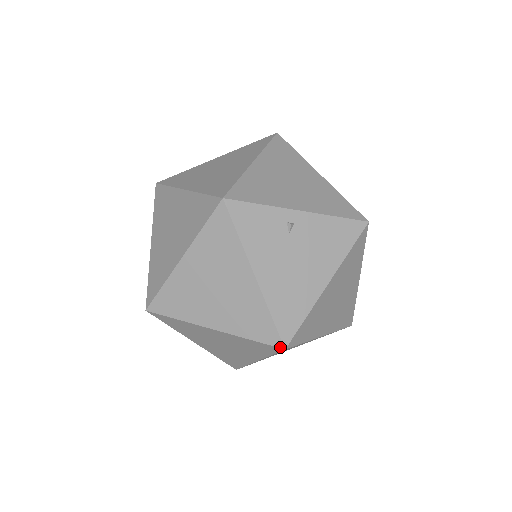
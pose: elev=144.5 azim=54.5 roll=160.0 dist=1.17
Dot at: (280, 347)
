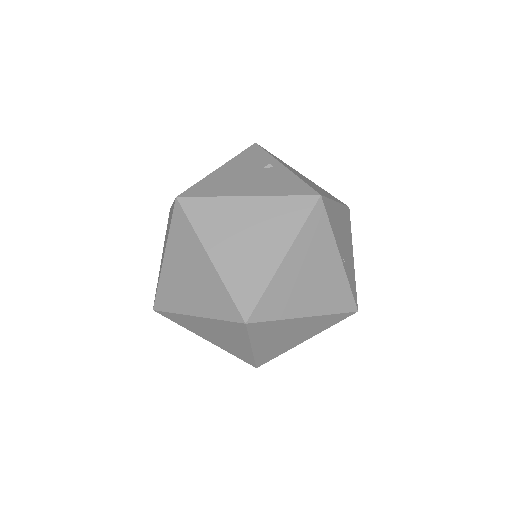
Dot at: (177, 197)
